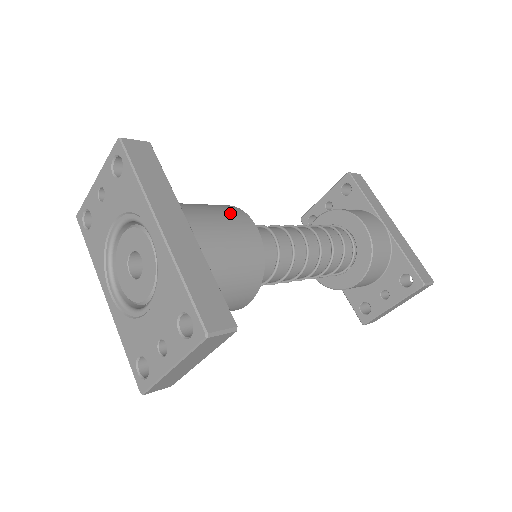
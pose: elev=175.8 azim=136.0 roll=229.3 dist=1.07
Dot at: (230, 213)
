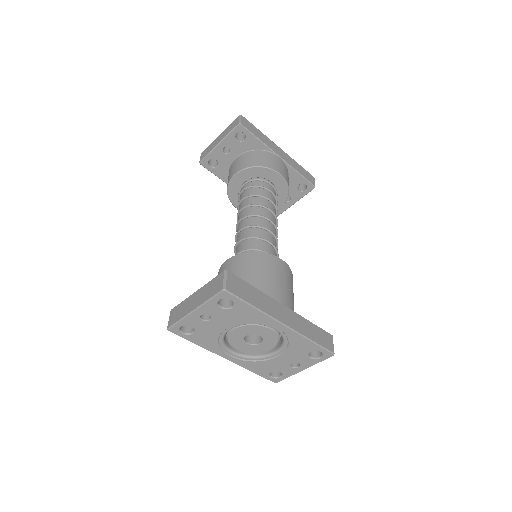
Dot at: (271, 266)
